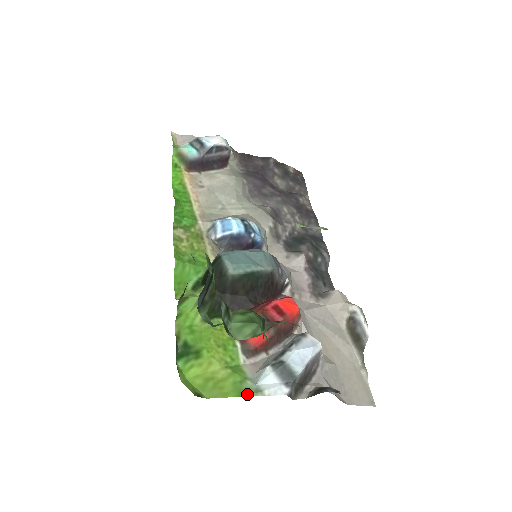
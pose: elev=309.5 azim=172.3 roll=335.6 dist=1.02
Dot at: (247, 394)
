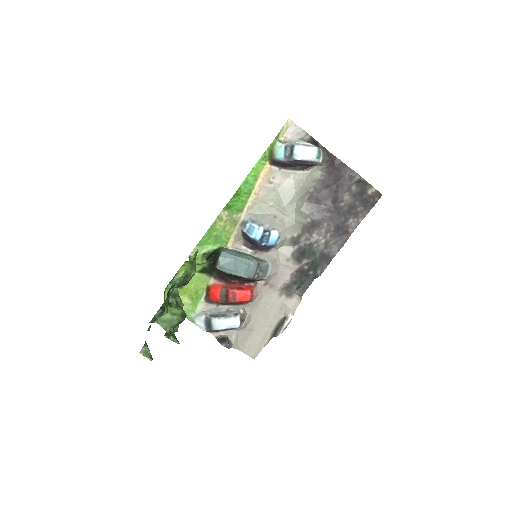
Dot at: (188, 318)
